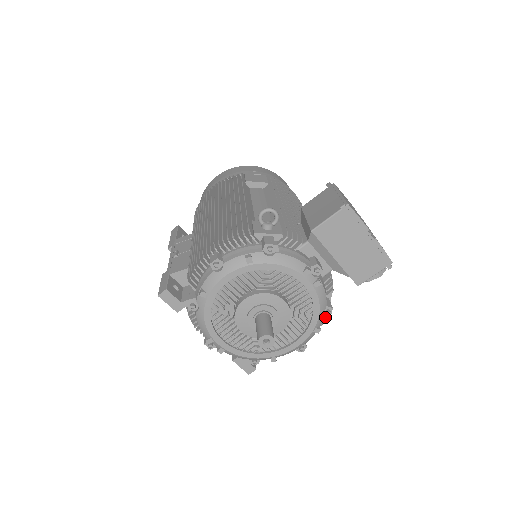
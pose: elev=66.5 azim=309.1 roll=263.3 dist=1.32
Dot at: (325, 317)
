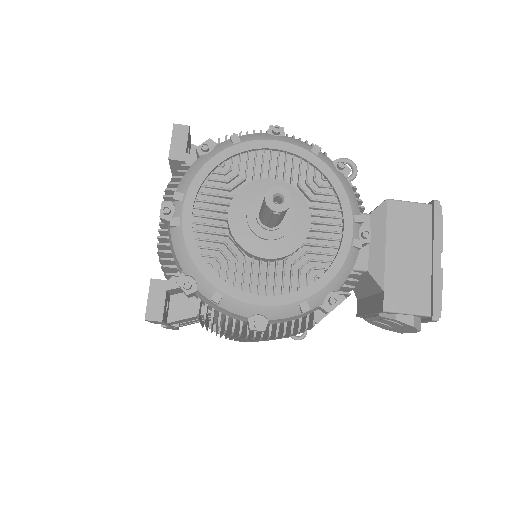
Dot at: (323, 306)
